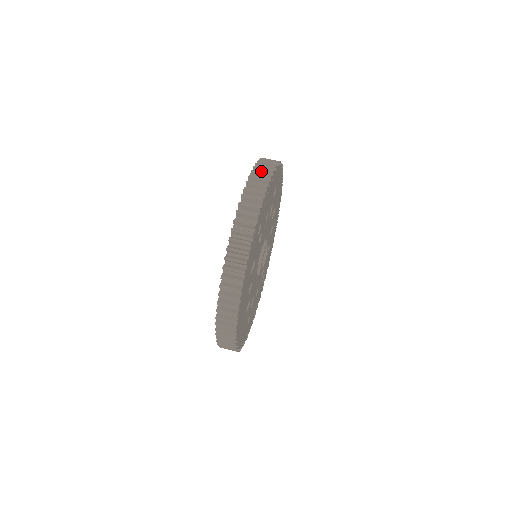
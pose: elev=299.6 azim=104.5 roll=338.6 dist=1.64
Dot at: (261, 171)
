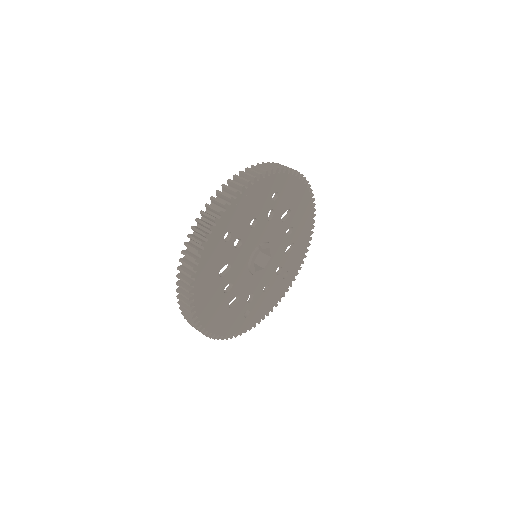
Dot at: (239, 180)
